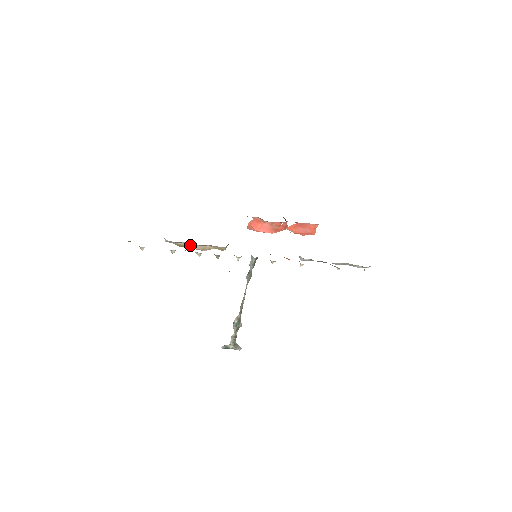
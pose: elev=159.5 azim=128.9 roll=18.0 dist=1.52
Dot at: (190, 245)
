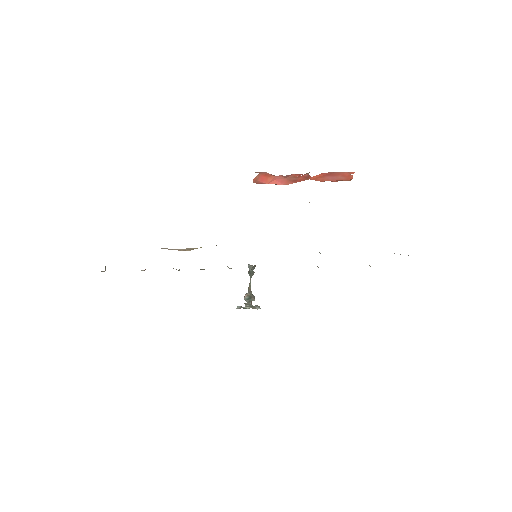
Dot at: (167, 248)
